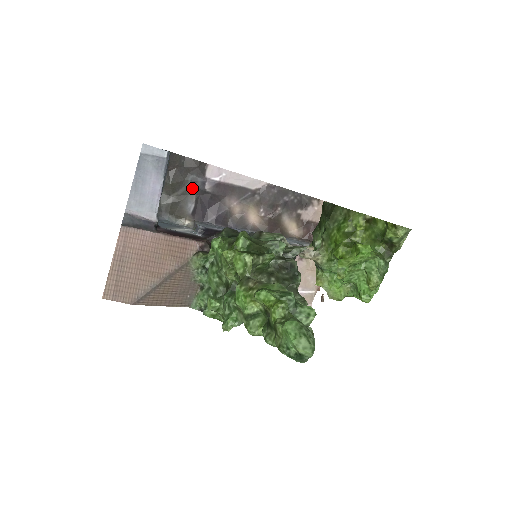
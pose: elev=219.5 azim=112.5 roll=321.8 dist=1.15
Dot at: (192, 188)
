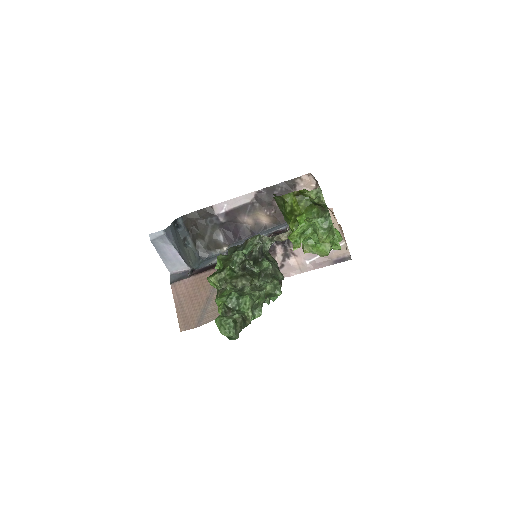
Dot at: (213, 226)
